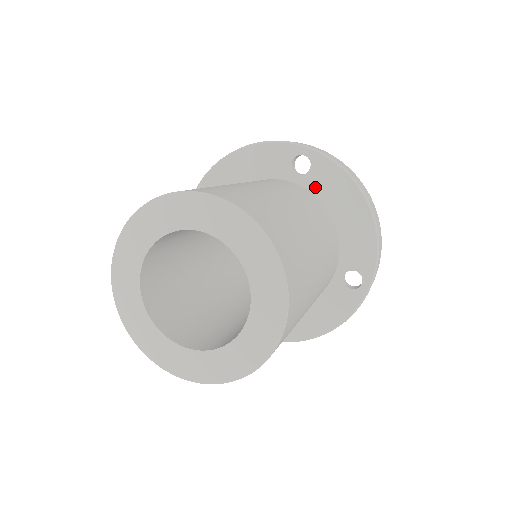
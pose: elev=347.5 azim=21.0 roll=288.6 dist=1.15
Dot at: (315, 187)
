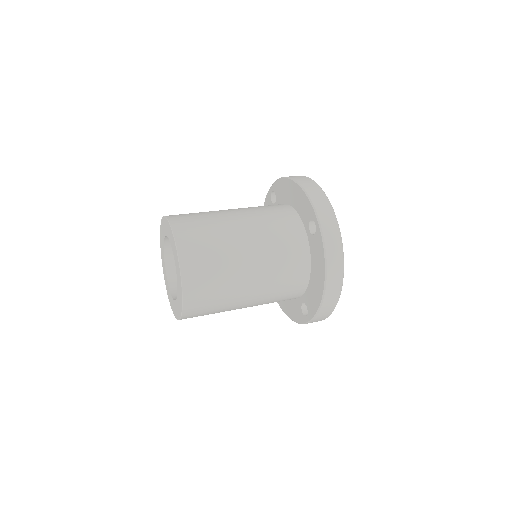
Dot at: (280, 200)
